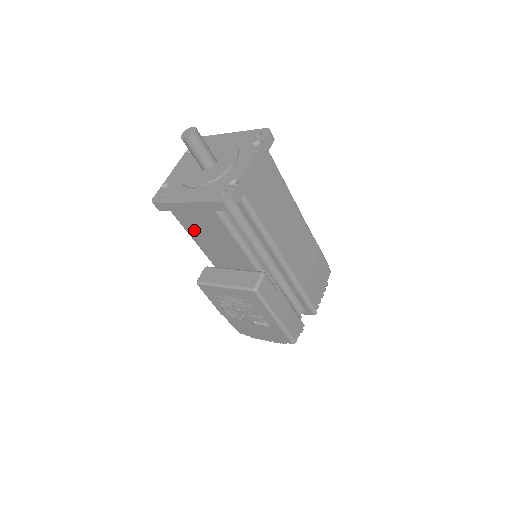
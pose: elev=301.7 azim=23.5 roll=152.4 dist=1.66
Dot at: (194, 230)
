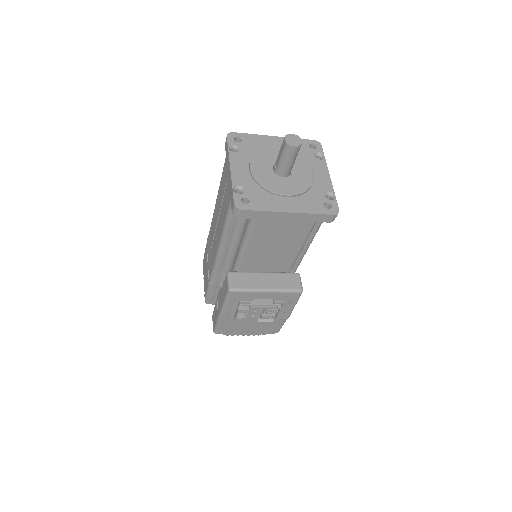
Dot at: (261, 237)
